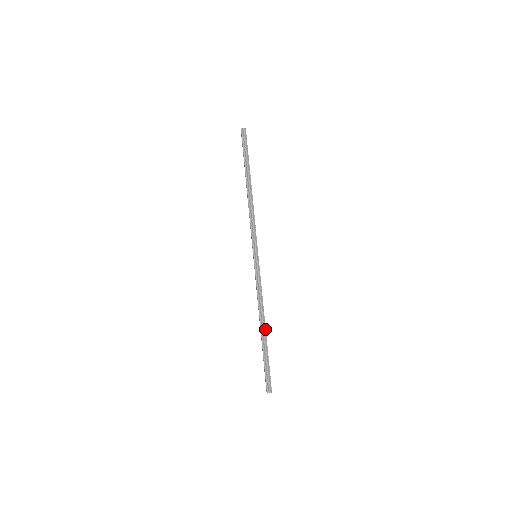
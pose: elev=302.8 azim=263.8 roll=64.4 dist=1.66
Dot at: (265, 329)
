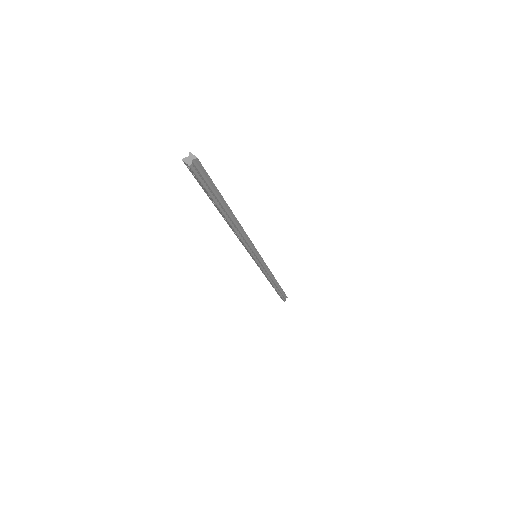
Dot at: (277, 283)
